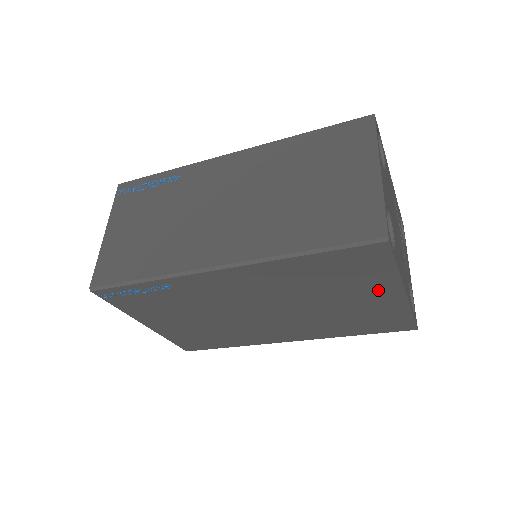
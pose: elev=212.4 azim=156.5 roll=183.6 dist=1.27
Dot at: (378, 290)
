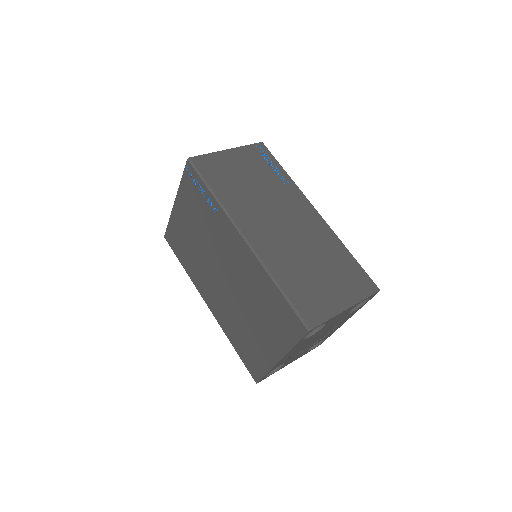
Dot at: (274, 343)
